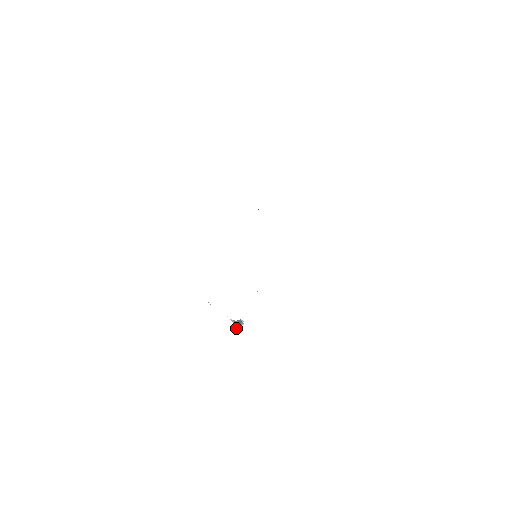
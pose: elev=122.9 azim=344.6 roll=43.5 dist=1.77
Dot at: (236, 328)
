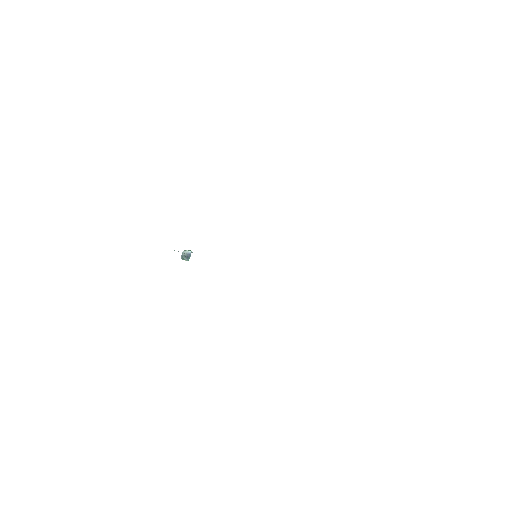
Dot at: occluded
